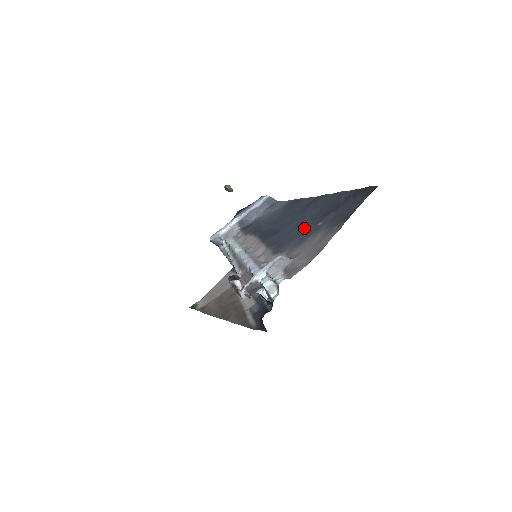
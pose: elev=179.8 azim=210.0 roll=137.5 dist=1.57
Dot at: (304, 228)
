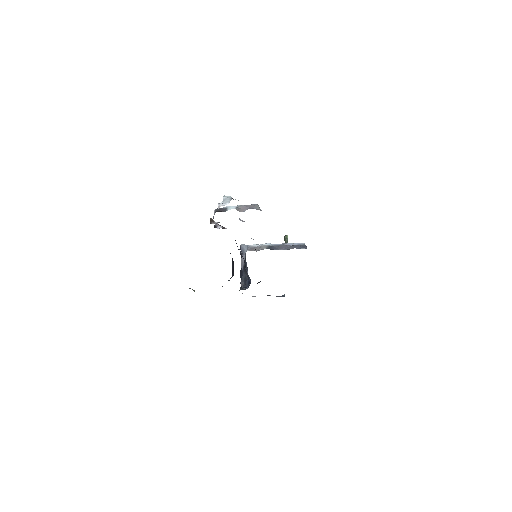
Dot at: occluded
